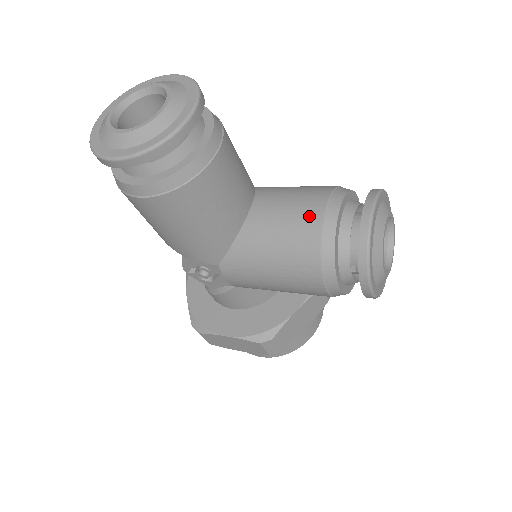
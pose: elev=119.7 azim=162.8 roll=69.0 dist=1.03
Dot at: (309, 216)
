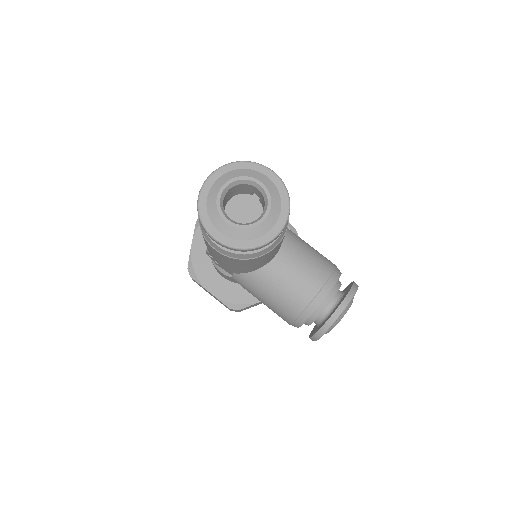
Dot at: (307, 290)
